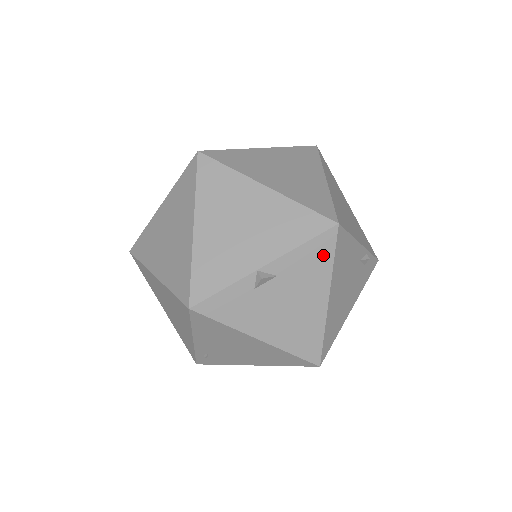
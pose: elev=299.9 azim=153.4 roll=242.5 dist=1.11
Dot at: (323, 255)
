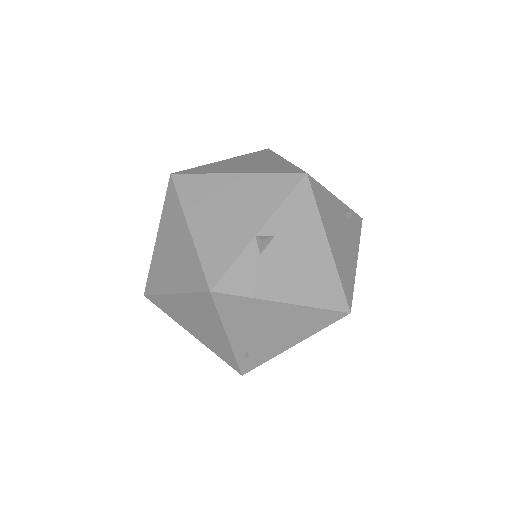
Dot at: (306, 205)
